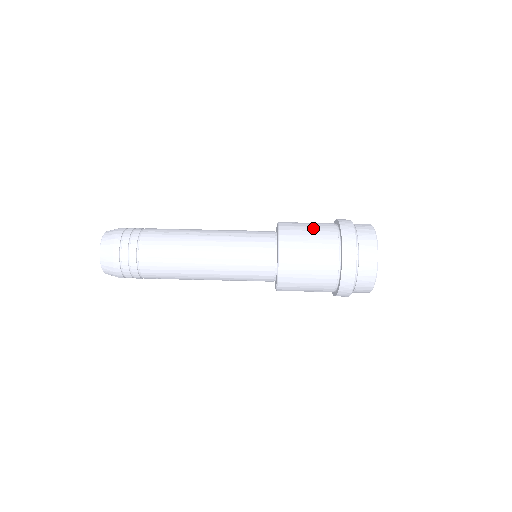
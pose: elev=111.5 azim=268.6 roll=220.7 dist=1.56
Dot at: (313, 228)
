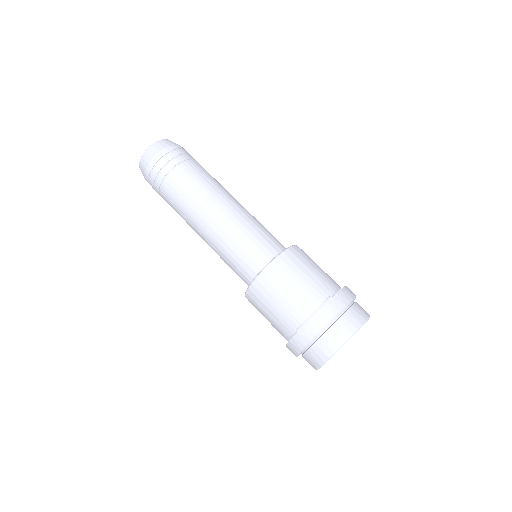
Dot at: occluded
